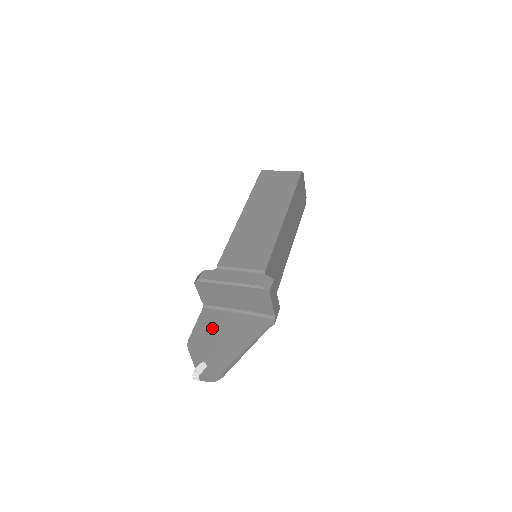
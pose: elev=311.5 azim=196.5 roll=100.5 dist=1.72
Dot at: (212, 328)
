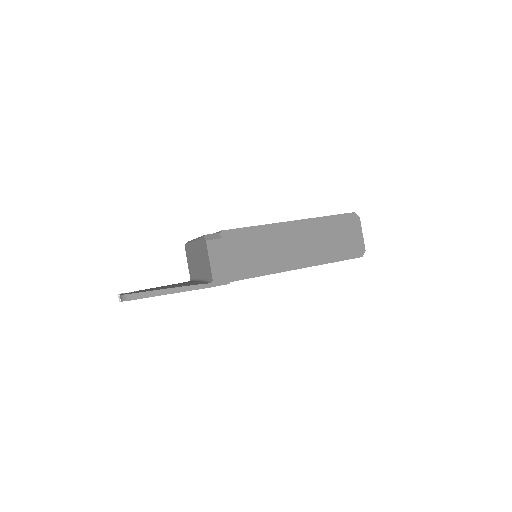
Dot at: (172, 284)
